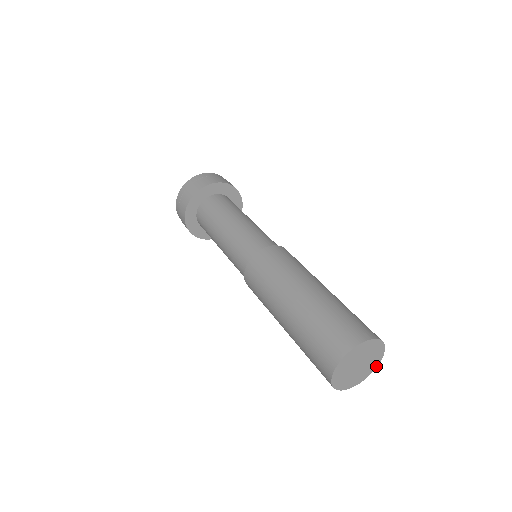
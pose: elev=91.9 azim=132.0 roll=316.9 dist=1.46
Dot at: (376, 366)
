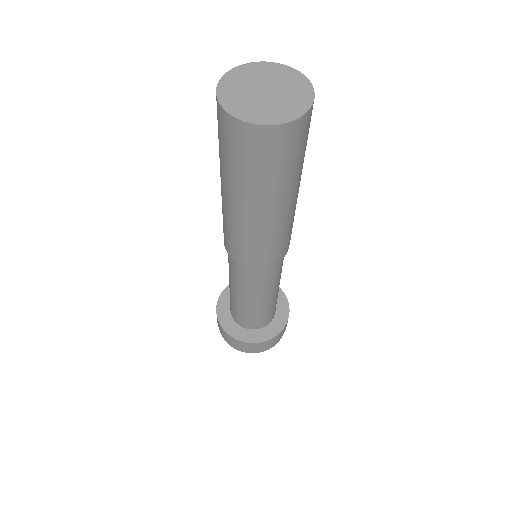
Dot at: (302, 77)
